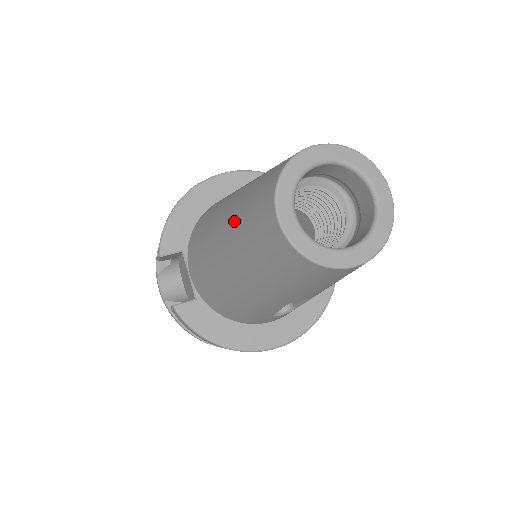
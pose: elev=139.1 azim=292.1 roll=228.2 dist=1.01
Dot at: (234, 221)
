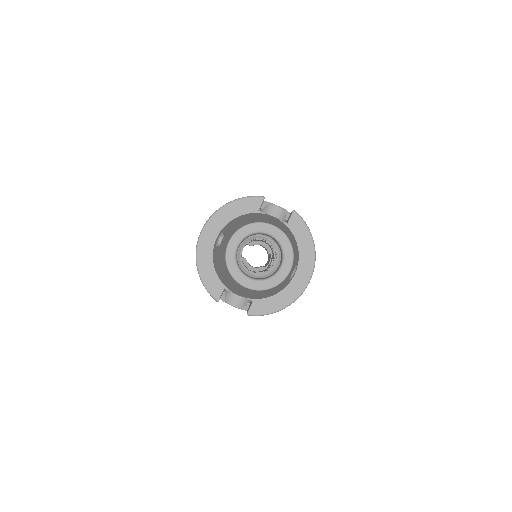
Dot at: (231, 283)
